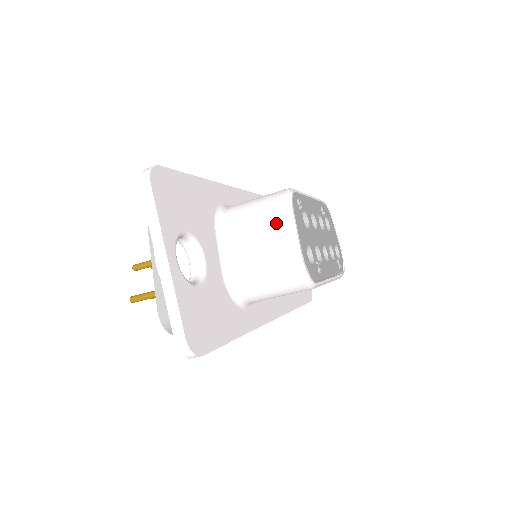
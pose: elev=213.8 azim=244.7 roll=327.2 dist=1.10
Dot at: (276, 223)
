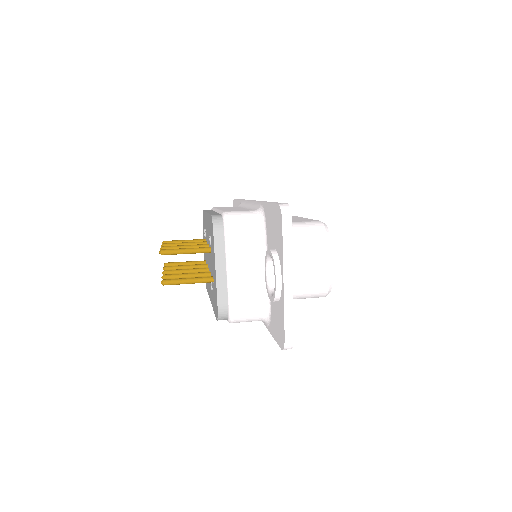
Dot at: (319, 249)
